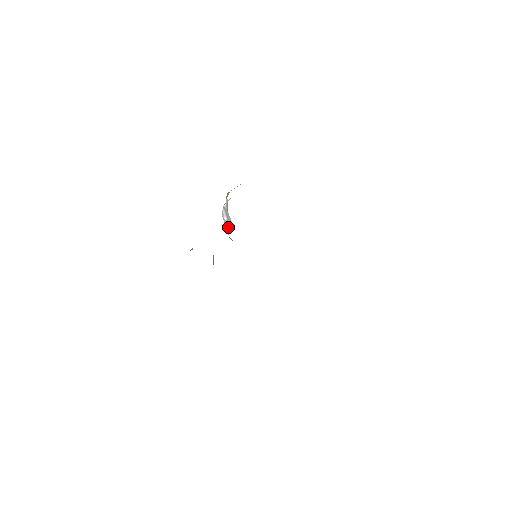
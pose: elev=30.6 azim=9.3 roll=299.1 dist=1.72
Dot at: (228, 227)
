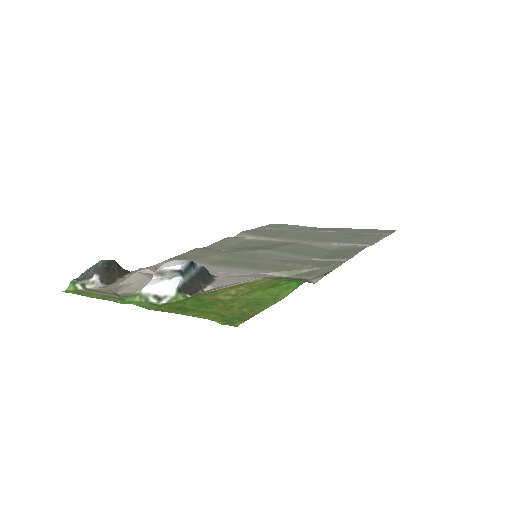
Dot at: occluded
